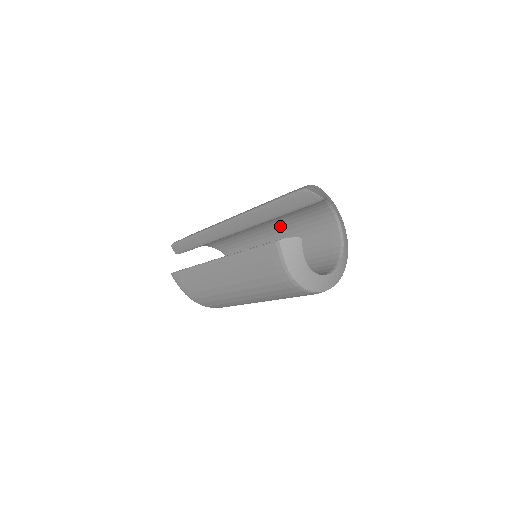
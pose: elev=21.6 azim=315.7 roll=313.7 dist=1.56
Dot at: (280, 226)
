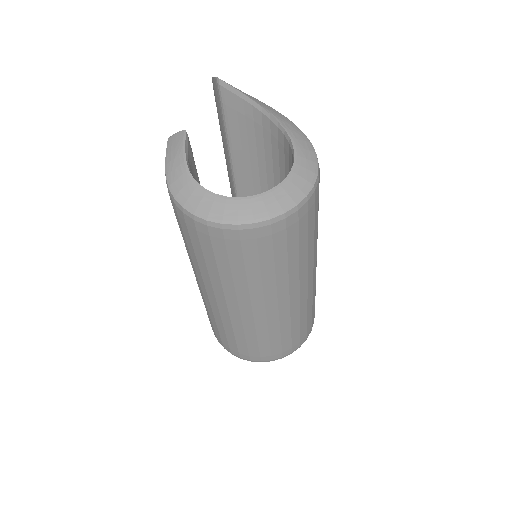
Dot at: occluded
